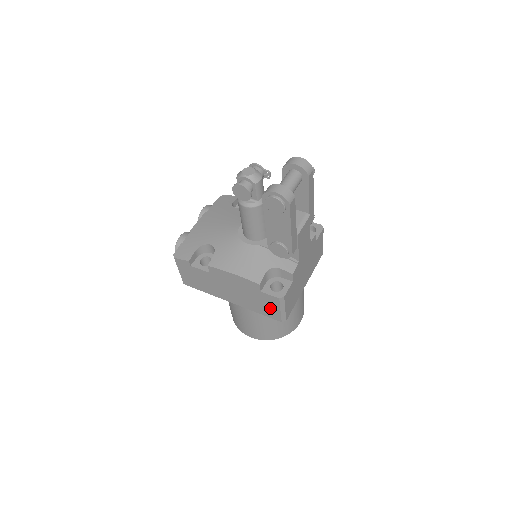
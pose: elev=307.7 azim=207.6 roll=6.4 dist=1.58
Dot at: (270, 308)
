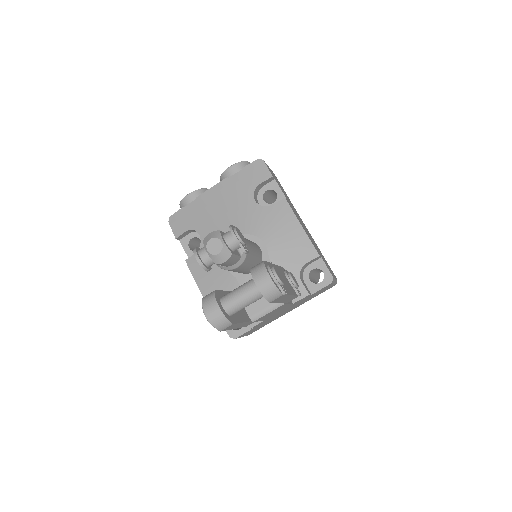
Dot at: occluded
